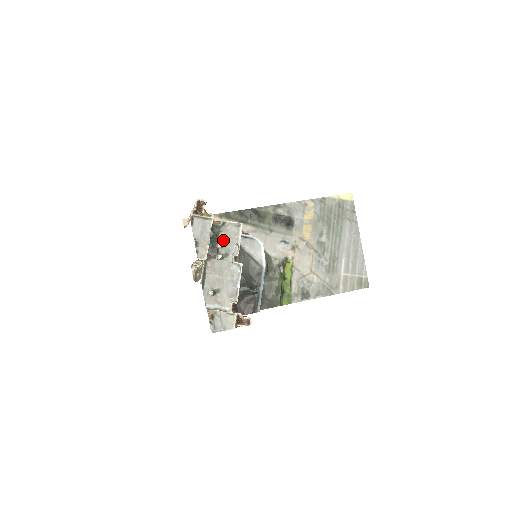
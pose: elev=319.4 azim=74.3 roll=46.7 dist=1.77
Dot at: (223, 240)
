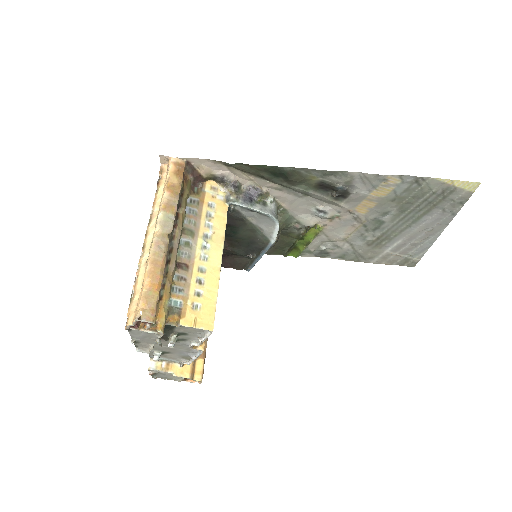
Dot at: (180, 331)
